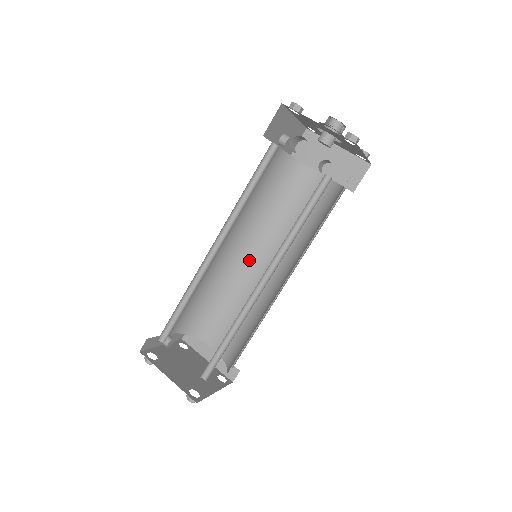
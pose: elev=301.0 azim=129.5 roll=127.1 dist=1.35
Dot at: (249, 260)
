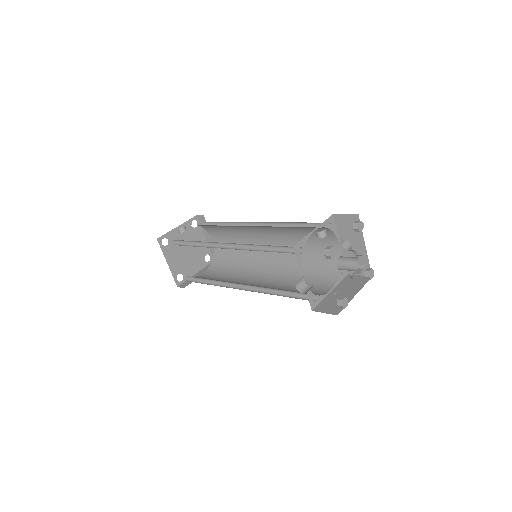
Dot at: (260, 232)
